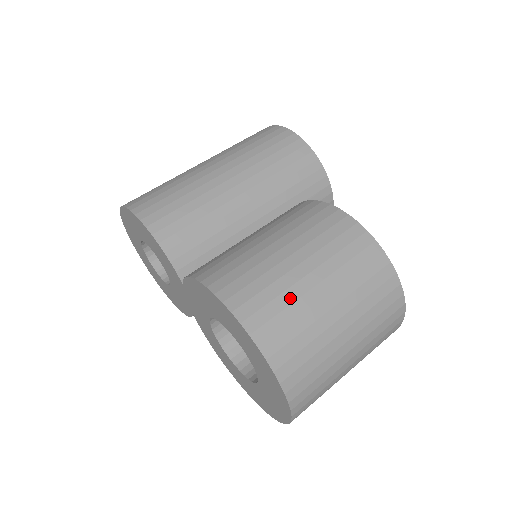
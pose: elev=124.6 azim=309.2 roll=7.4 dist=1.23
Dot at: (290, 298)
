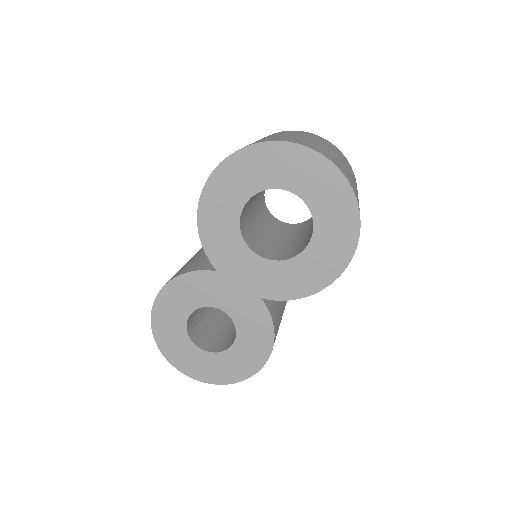
Dot at: occluded
